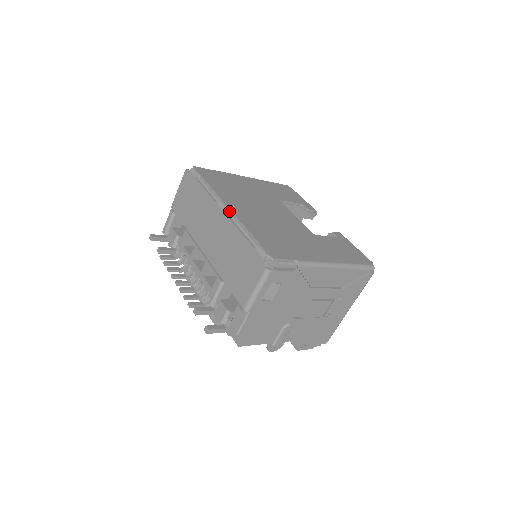
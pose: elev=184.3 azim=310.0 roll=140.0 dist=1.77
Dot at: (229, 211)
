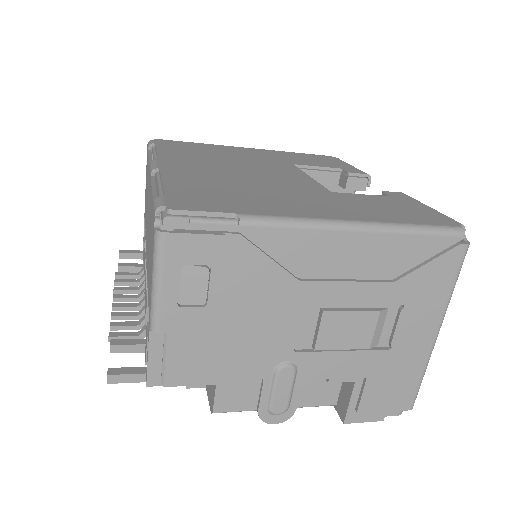
Dot at: (154, 167)
